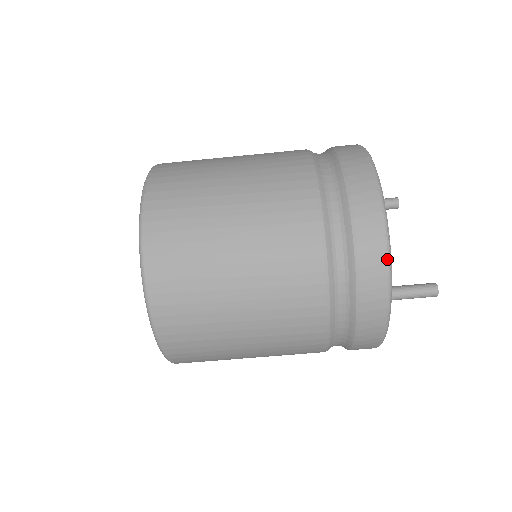
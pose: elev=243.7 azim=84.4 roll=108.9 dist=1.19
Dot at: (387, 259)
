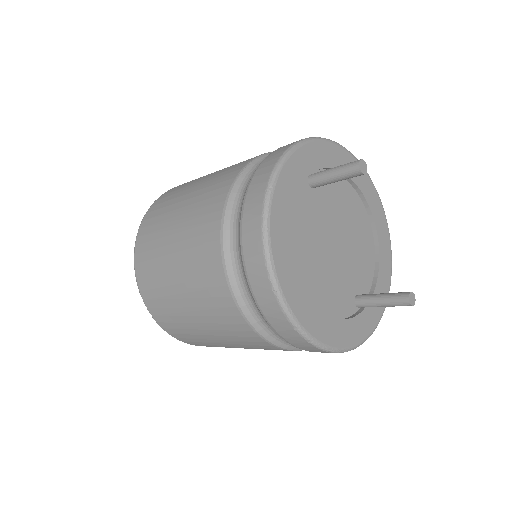
Dot at: occluded
